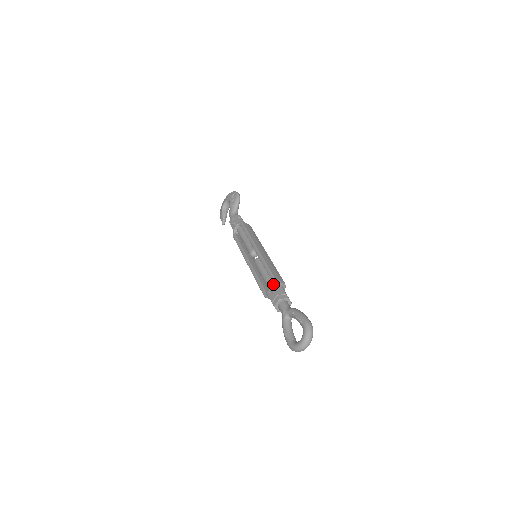
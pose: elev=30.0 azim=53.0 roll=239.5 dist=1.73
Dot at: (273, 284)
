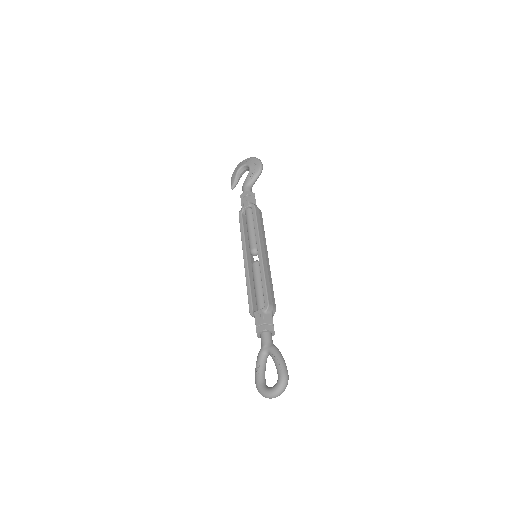
Dot at: (264, 307)
